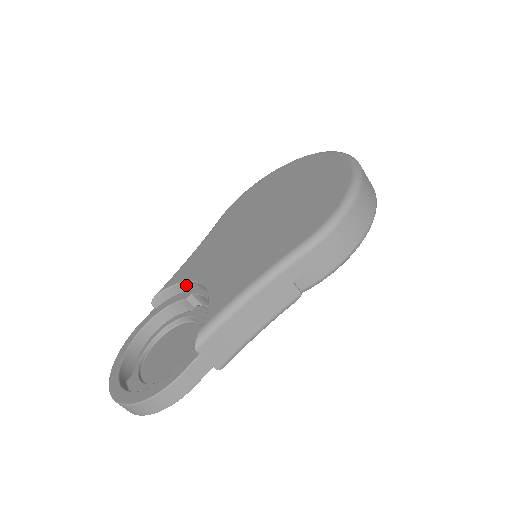
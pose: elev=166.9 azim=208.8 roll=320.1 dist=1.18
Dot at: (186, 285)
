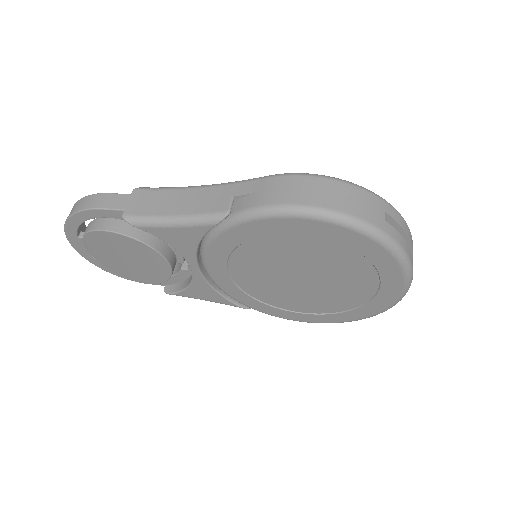
Dot at: occluded
